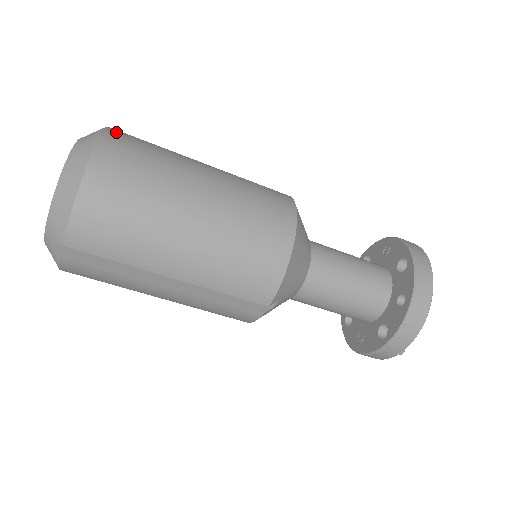
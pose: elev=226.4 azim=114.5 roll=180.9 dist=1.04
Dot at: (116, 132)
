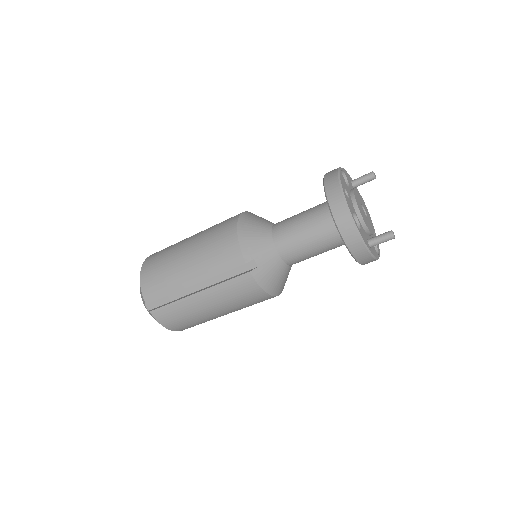
Dot at: occluded
